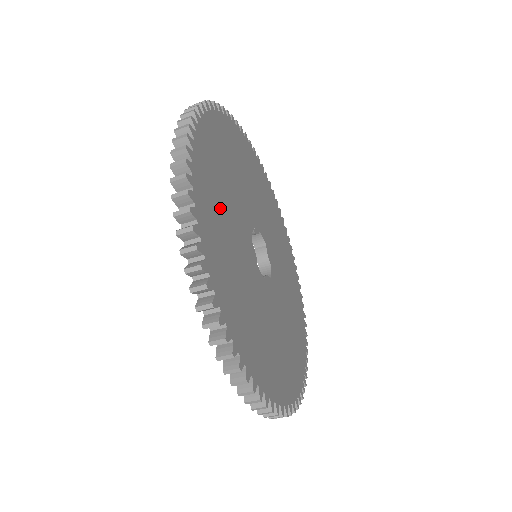
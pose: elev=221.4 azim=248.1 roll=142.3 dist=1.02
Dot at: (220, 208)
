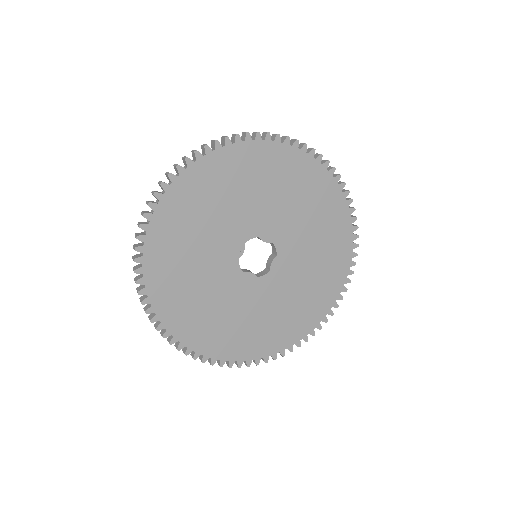
Dot at: (206, 314)
